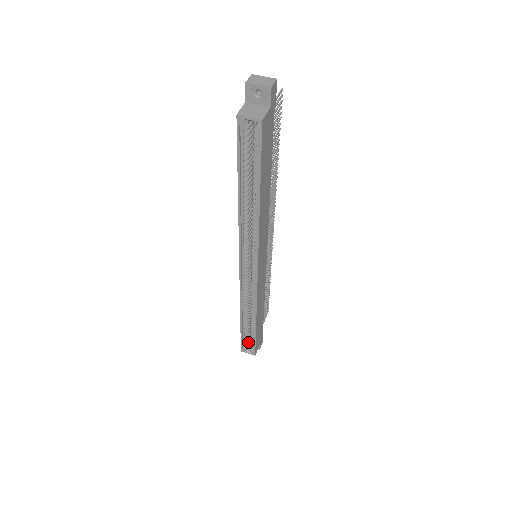
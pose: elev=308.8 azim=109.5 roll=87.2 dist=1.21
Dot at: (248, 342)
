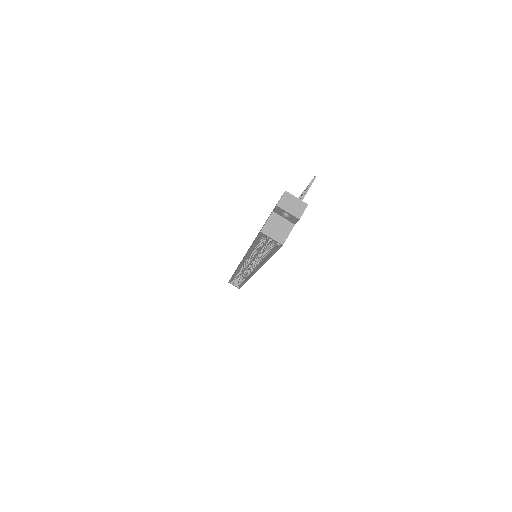
Dot at: occluded
